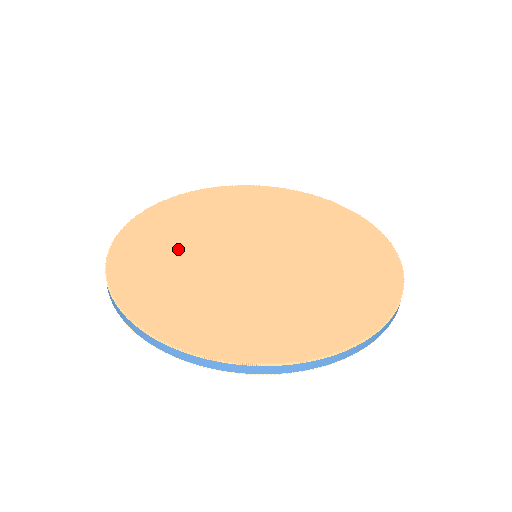
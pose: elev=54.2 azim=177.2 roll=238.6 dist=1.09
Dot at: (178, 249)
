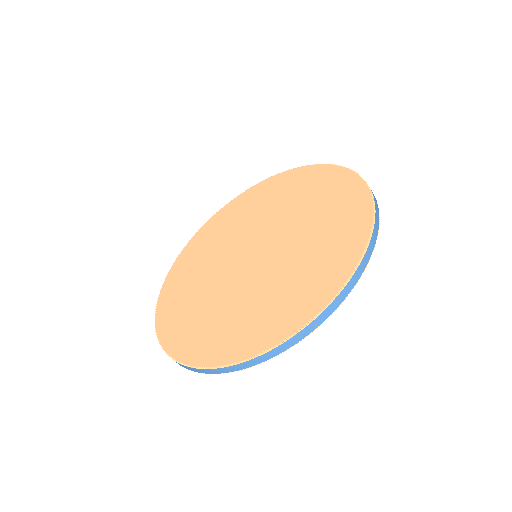
Dot at: (215, 246)
